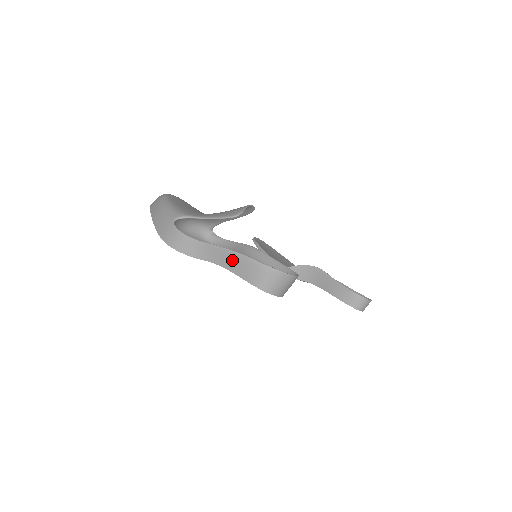
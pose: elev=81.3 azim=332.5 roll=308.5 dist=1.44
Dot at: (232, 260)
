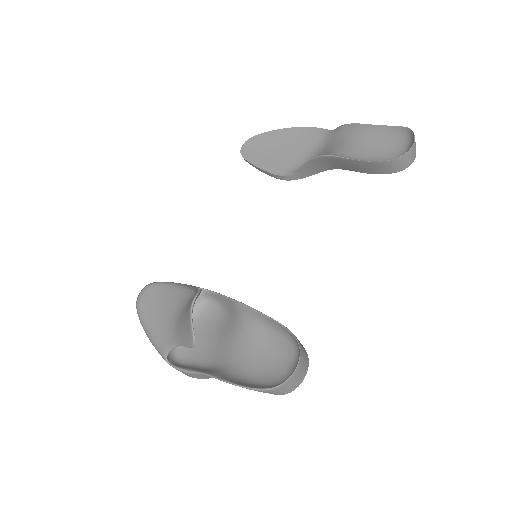
Dot at: occluded
